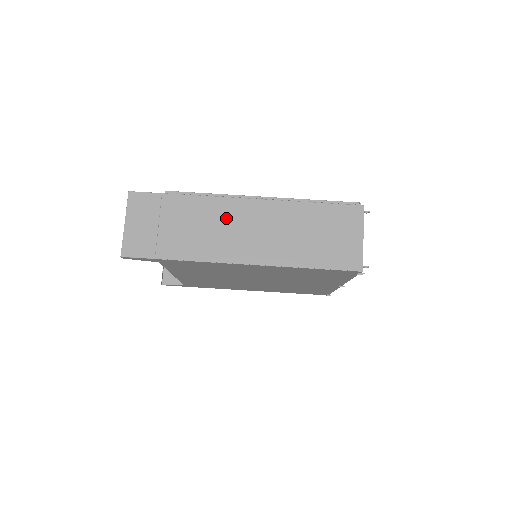
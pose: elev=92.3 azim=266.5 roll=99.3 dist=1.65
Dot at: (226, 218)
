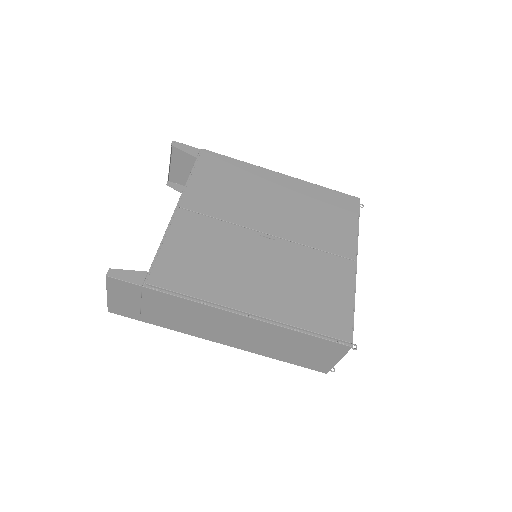
Dot at: (209, 318)
